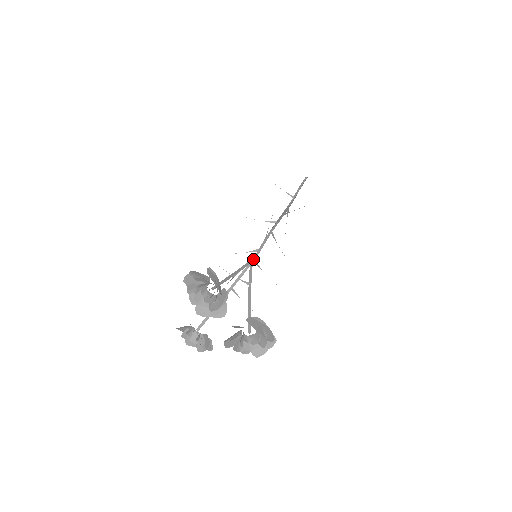
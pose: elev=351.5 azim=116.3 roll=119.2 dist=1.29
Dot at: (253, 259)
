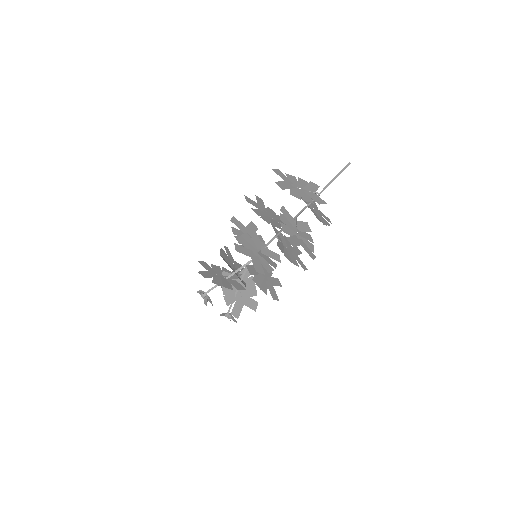
Dot at: (251, 260)
